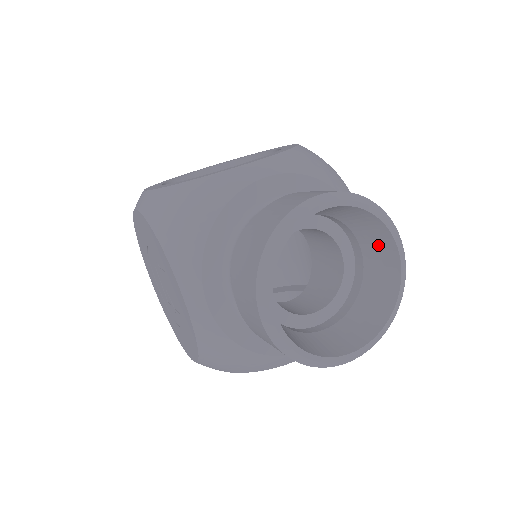
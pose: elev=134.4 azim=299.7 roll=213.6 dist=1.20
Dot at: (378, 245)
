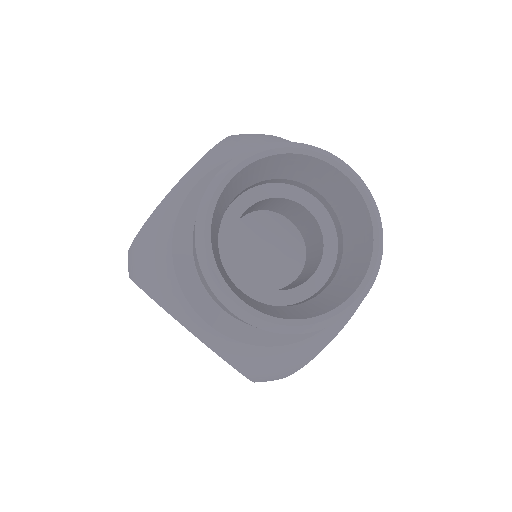
Dot at: (324, 178)
